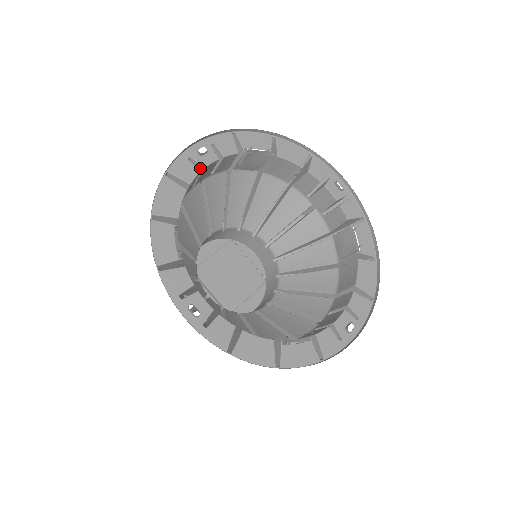
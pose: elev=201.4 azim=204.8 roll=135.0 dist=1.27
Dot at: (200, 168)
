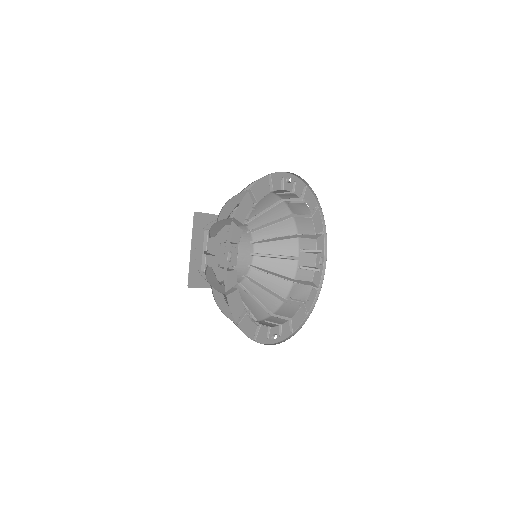
Dot at: (281, 187)
